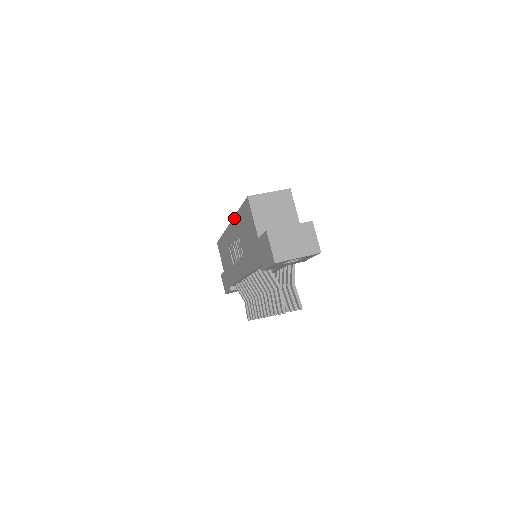
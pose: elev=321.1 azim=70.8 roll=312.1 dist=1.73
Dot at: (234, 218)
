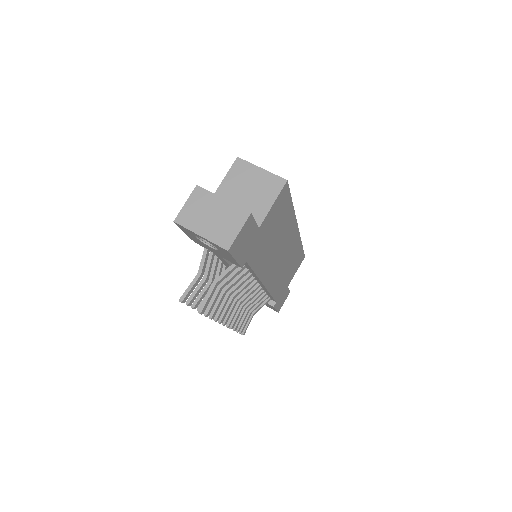
Dot at: occluded
